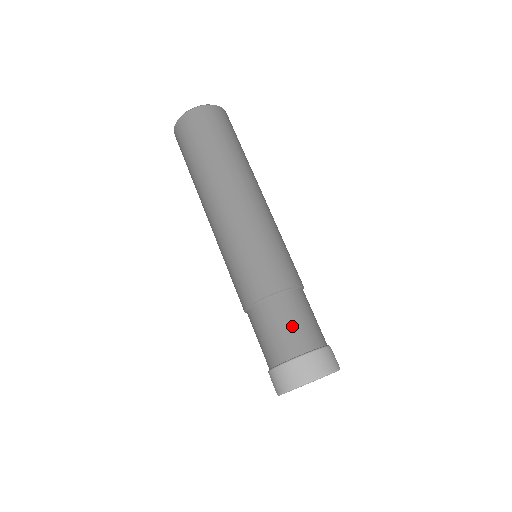
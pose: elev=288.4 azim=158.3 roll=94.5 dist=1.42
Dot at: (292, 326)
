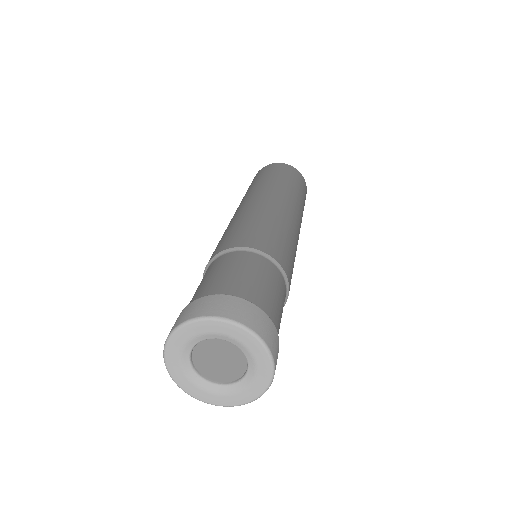
Dot at: (268, 287)
